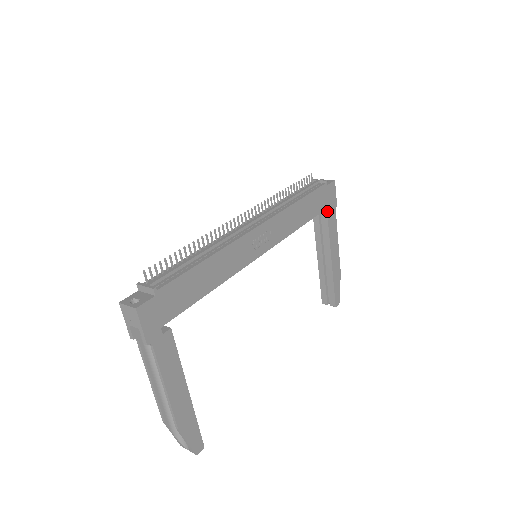
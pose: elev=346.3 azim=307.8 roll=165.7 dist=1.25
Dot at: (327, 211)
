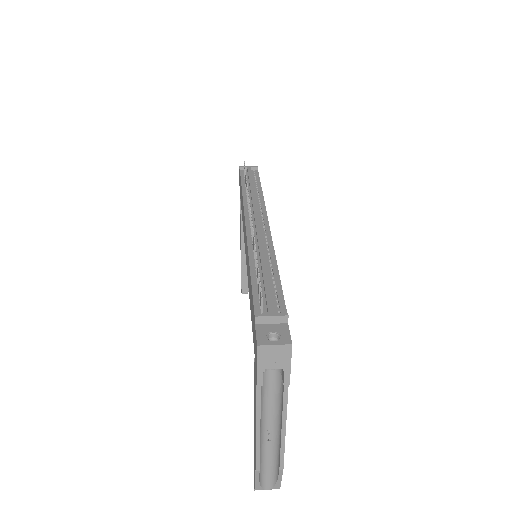
Dot at: occluded
